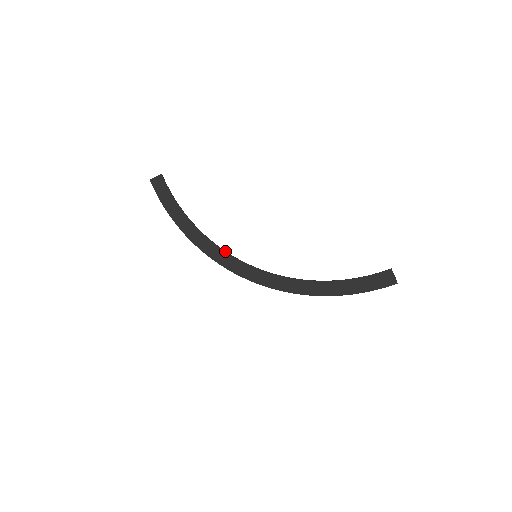
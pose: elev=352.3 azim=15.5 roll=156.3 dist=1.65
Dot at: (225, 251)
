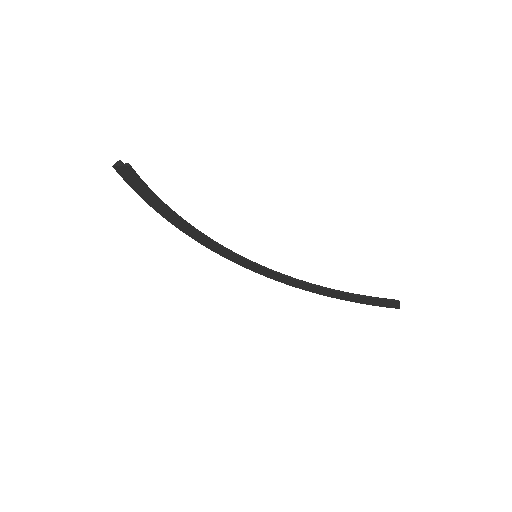
Dot at: (220, 245)
